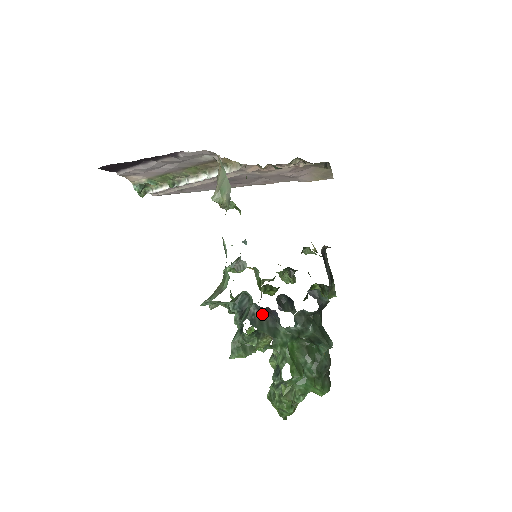
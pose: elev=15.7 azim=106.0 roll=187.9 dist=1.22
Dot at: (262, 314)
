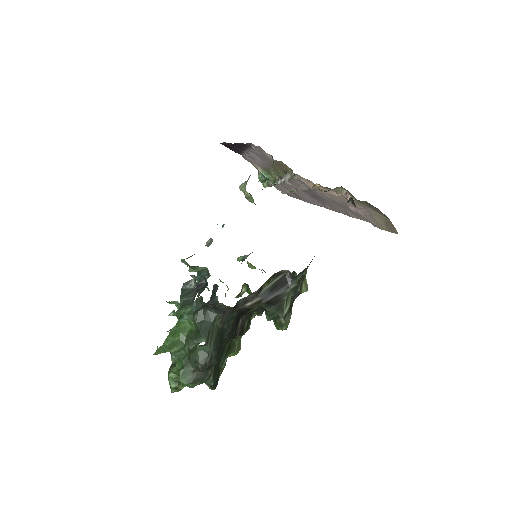
Dot at: occluded
